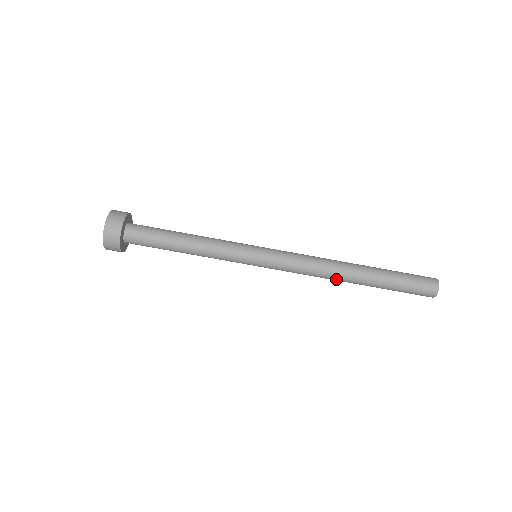
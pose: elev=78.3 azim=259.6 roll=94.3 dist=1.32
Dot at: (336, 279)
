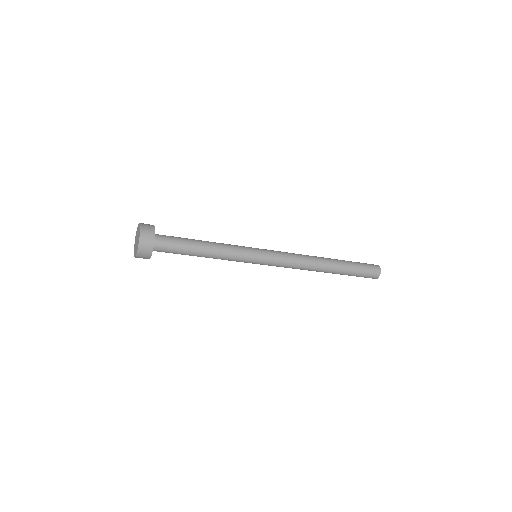
Dot at: occluded
